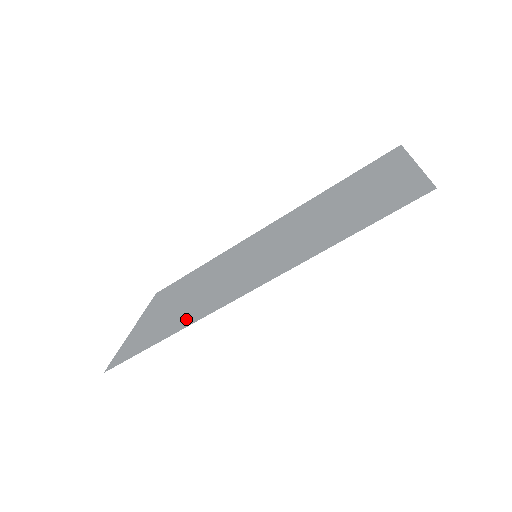
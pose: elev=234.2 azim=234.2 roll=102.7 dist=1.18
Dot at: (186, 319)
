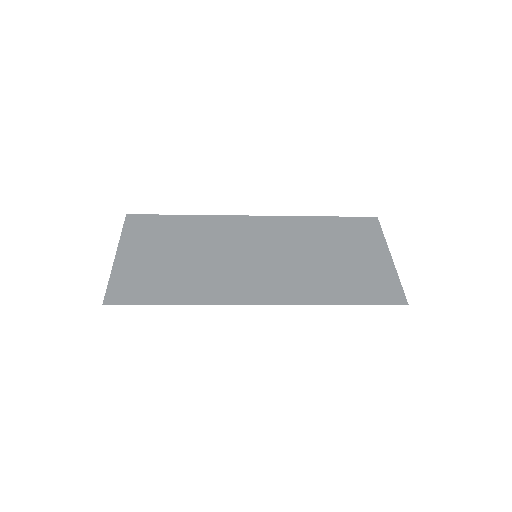
Dot at: (196, 293)
